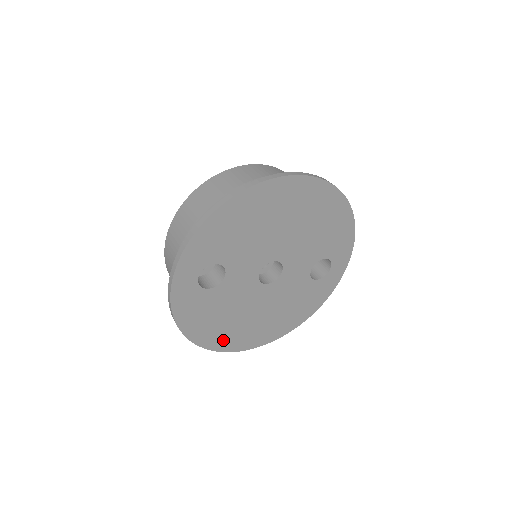
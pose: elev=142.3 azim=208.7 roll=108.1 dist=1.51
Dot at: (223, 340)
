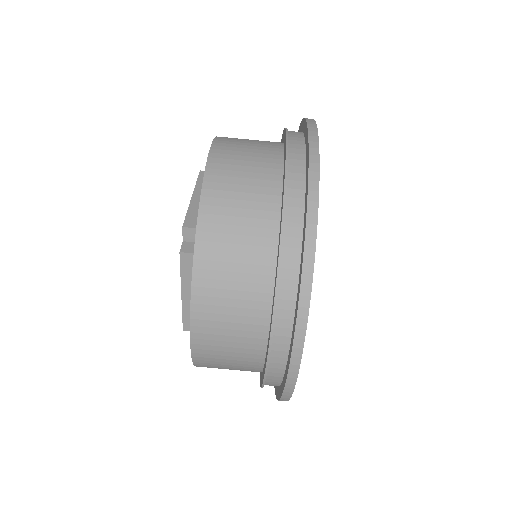
Dot at: occluded
